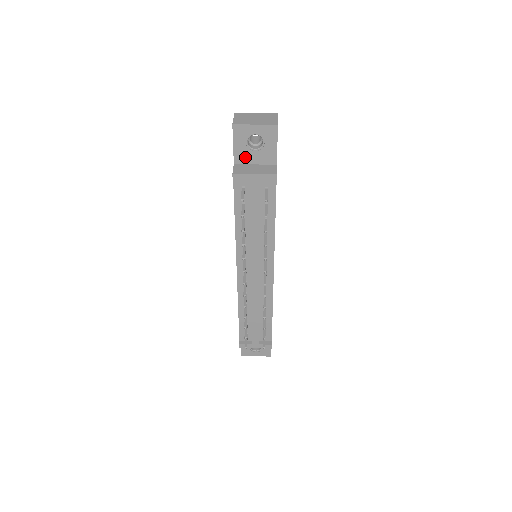
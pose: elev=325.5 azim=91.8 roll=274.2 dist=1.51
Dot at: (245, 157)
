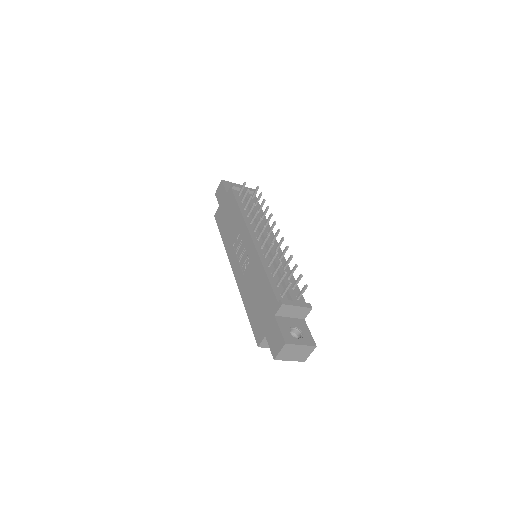
Dot at: occluded
